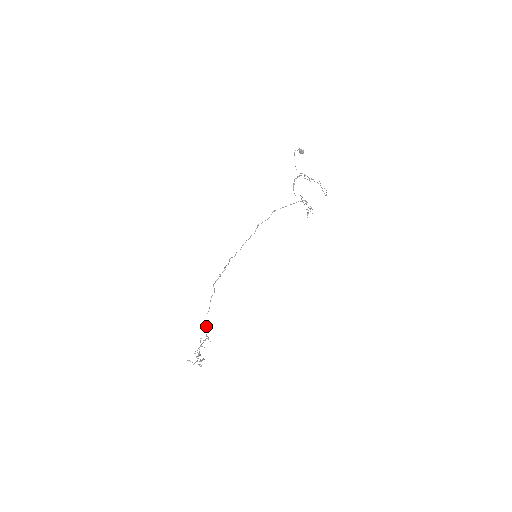
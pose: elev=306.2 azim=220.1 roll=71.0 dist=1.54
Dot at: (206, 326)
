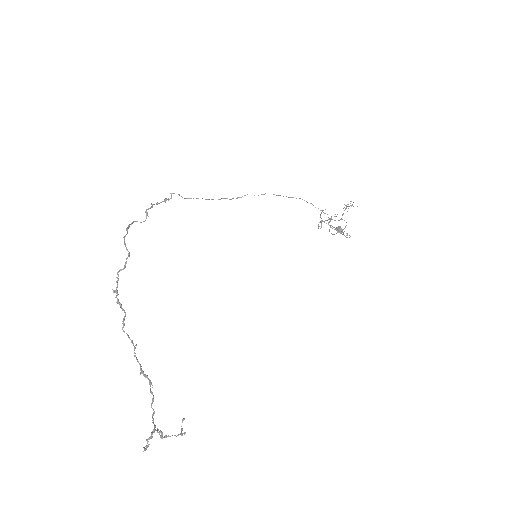
Dot at: (126, 230)
